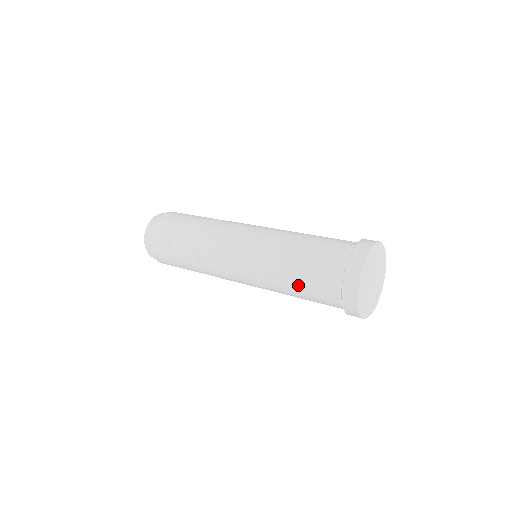
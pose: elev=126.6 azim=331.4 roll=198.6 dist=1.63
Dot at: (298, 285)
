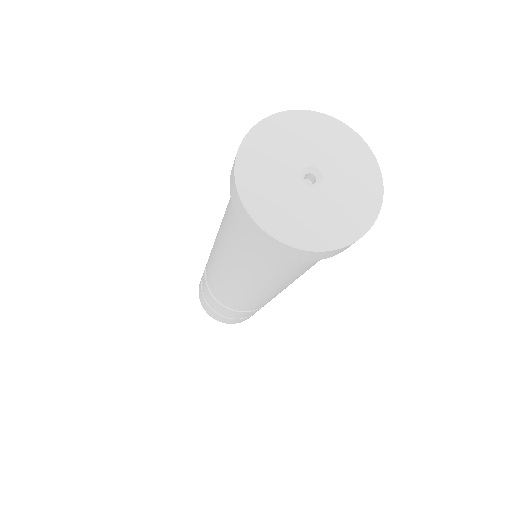
Dot at: (276, 276)
